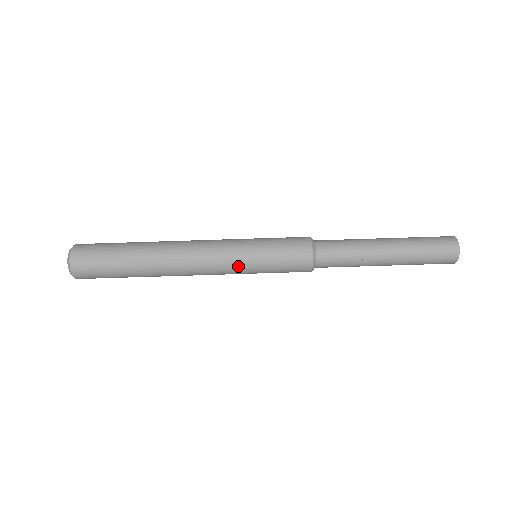
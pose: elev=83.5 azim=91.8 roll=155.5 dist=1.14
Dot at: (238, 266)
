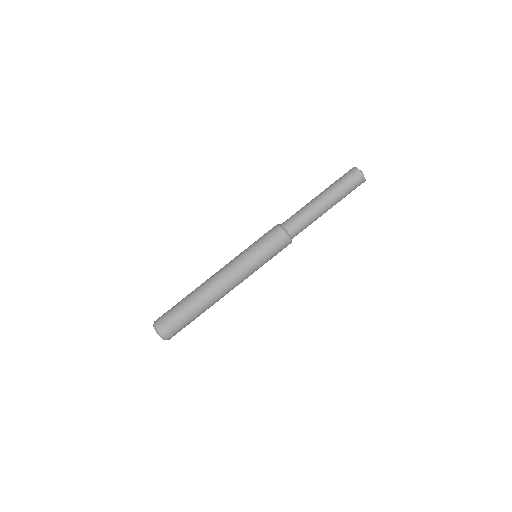
Dot at: (245, 262)
